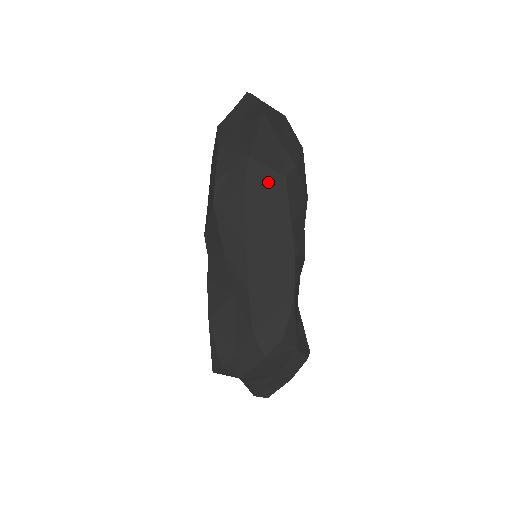
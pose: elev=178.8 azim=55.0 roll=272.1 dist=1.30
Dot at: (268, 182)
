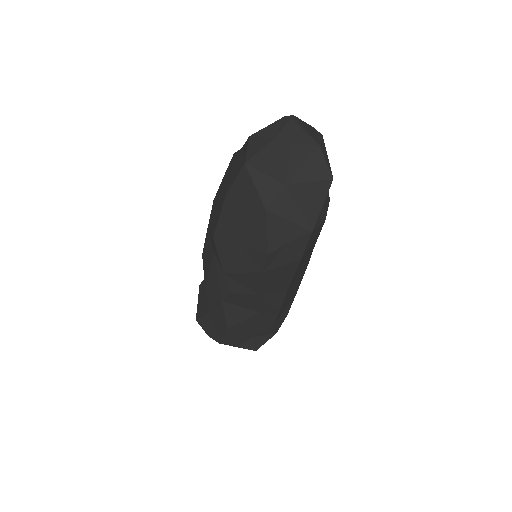
Dot at: (315, 236)
